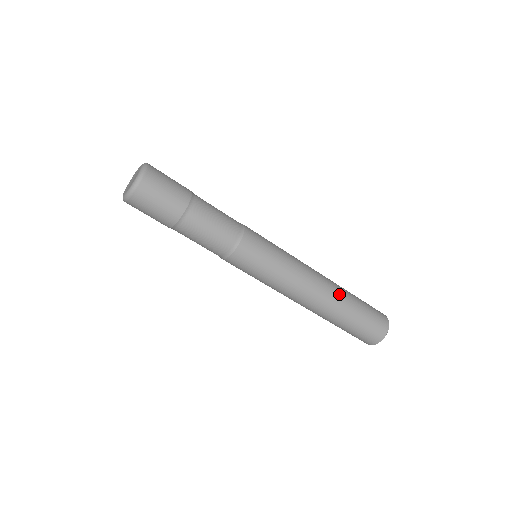
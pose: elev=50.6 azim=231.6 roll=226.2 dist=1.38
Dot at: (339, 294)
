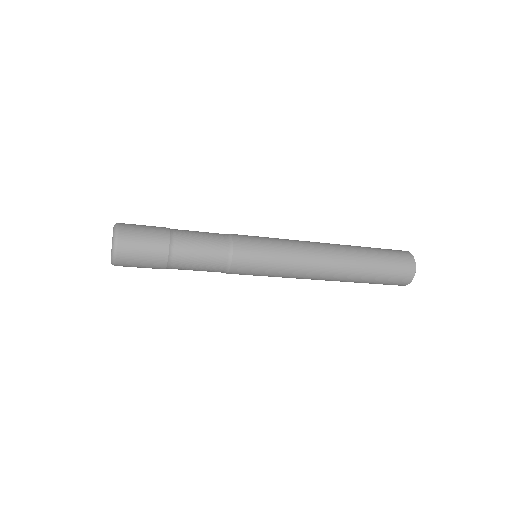
Dot at: (348, 276)
